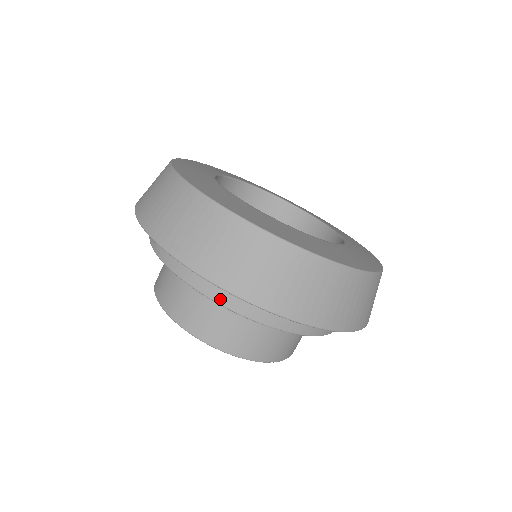
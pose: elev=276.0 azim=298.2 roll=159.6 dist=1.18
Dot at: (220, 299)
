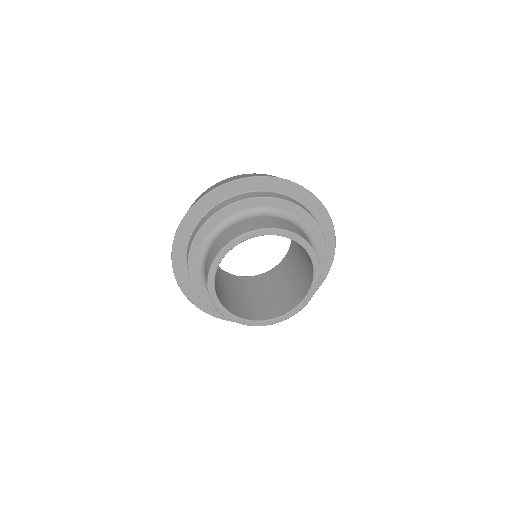
Dot at: (256, 196)
